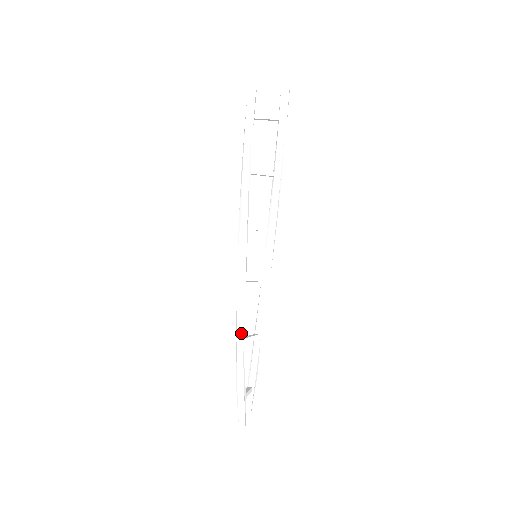
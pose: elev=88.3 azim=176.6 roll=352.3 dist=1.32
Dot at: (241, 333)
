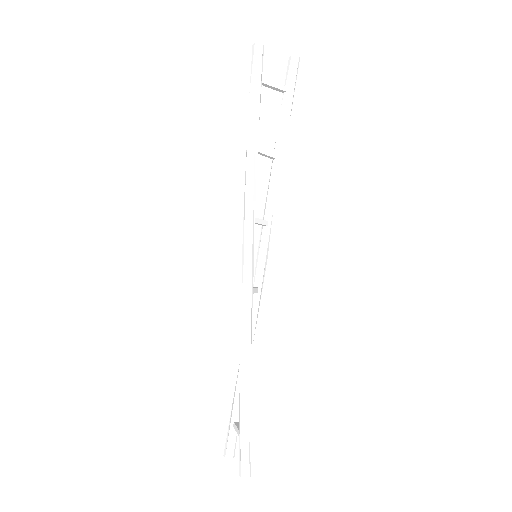
Dot at: (249, 355)
